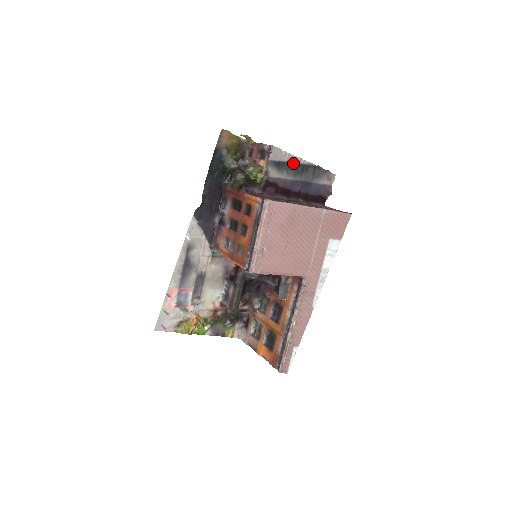
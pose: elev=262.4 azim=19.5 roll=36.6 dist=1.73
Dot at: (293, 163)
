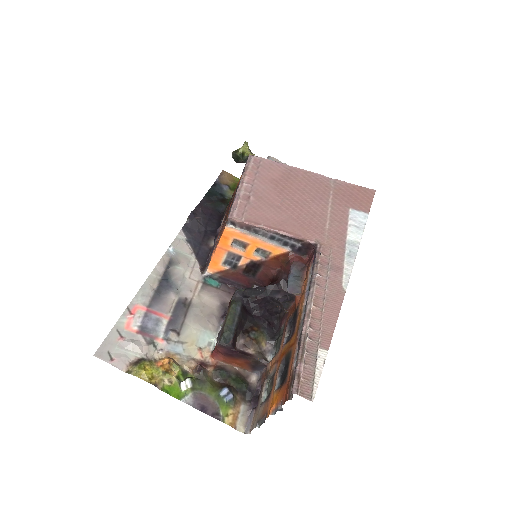
Dot at: occluded
